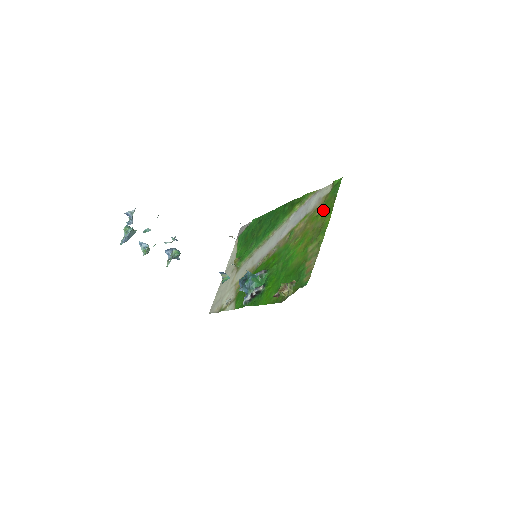
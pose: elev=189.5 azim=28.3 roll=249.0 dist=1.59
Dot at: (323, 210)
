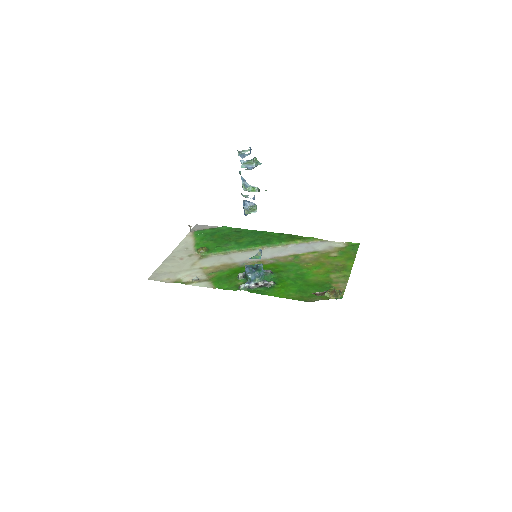
Dot at: (340, 256)
